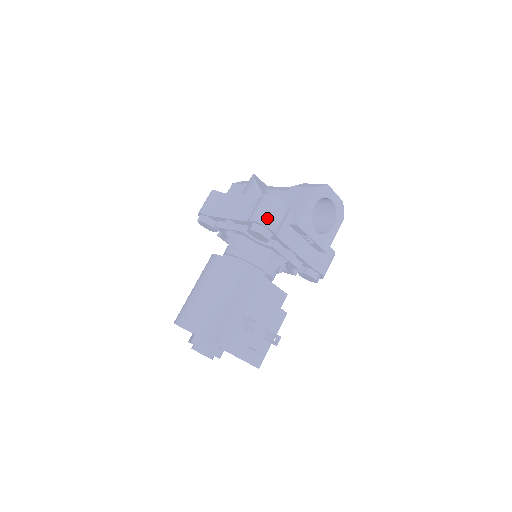
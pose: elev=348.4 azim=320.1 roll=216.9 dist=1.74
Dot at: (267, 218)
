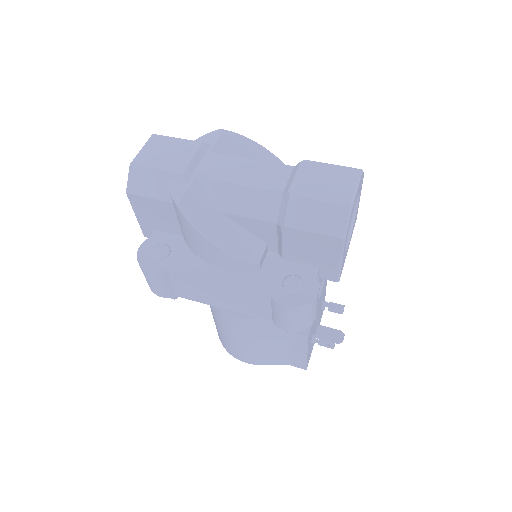
Dot at: (307, 323)
